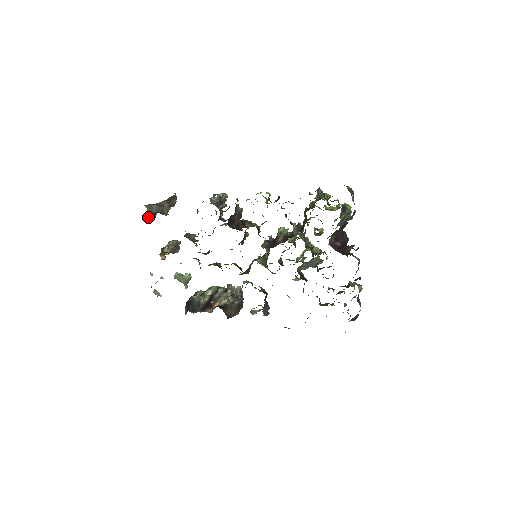
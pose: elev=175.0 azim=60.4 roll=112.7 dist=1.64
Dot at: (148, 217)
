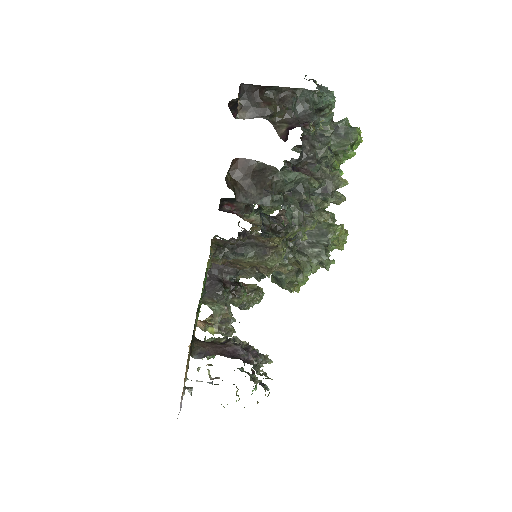
Dot at: occluded
